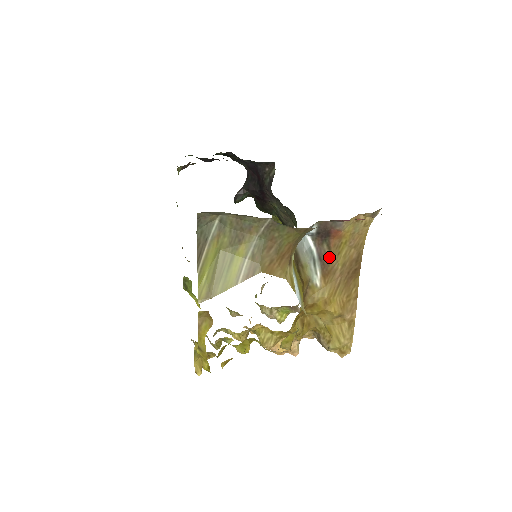
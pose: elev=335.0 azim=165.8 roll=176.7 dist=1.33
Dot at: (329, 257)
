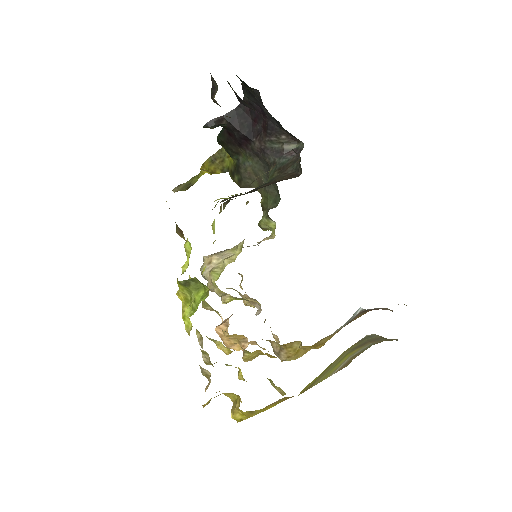
Dot at: (354, 319)
